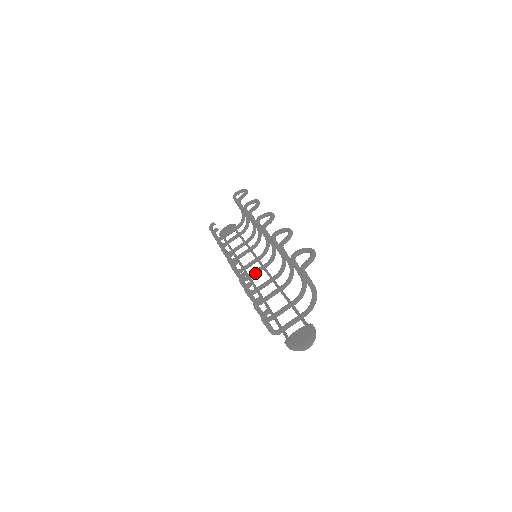
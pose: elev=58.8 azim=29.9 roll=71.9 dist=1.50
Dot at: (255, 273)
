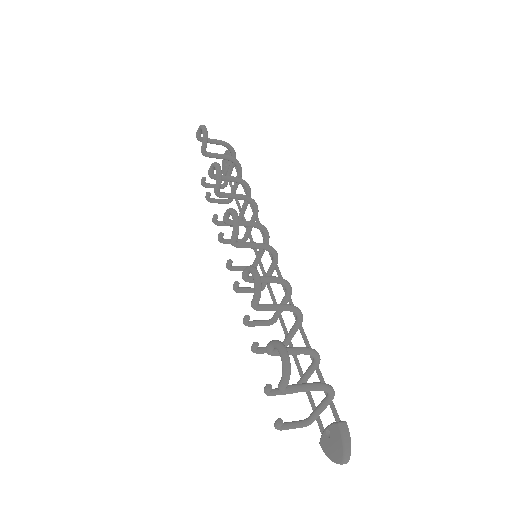
Dot at: occluded
